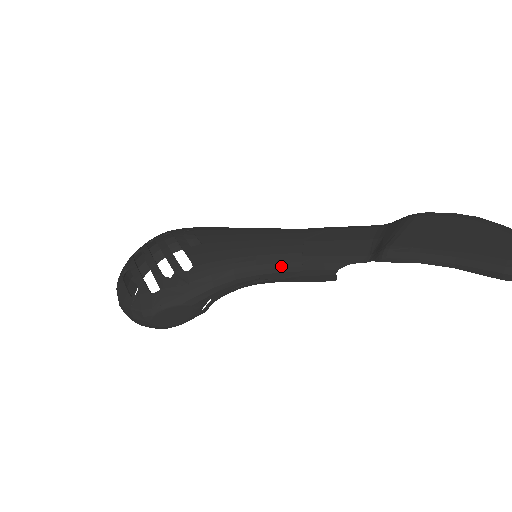
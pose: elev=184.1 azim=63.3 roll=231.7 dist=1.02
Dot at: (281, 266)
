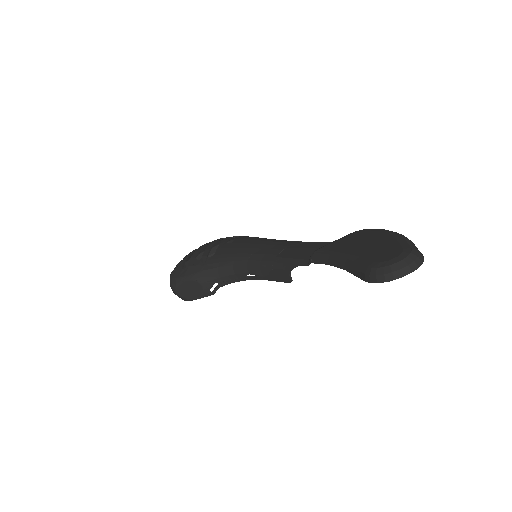
Dot at: (261, 263)
